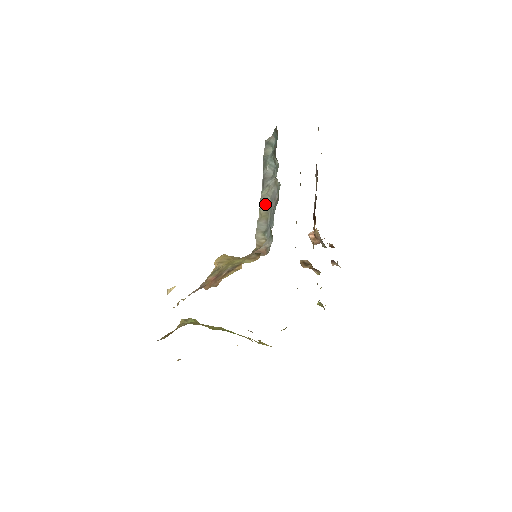
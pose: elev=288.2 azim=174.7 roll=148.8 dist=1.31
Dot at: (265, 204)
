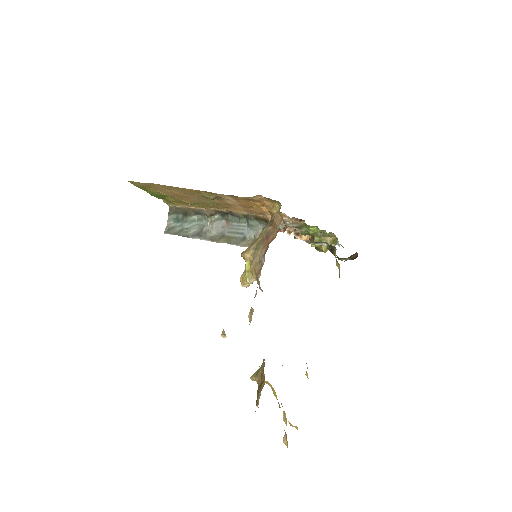
Dot at: (219, 238)
